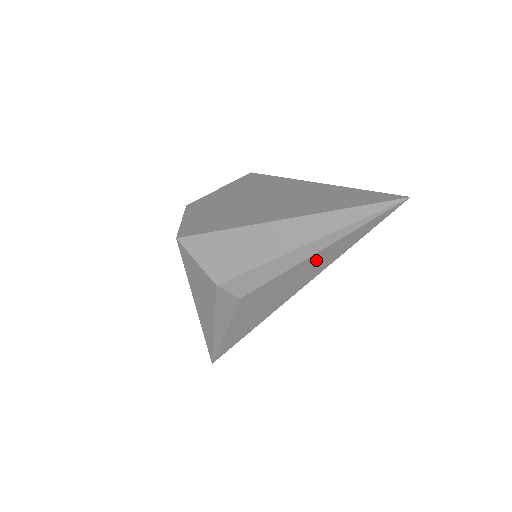
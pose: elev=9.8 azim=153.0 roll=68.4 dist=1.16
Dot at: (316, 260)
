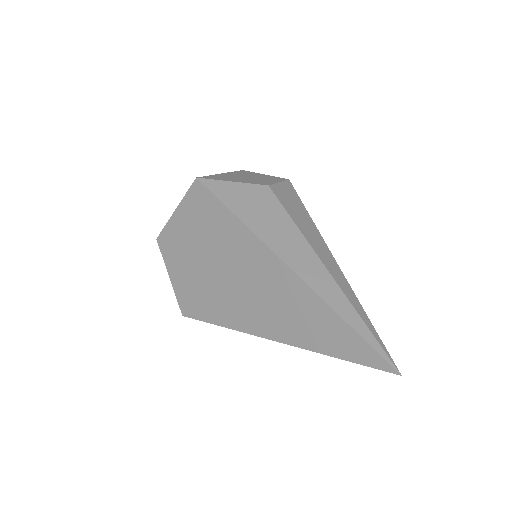
Dot at: occluded
